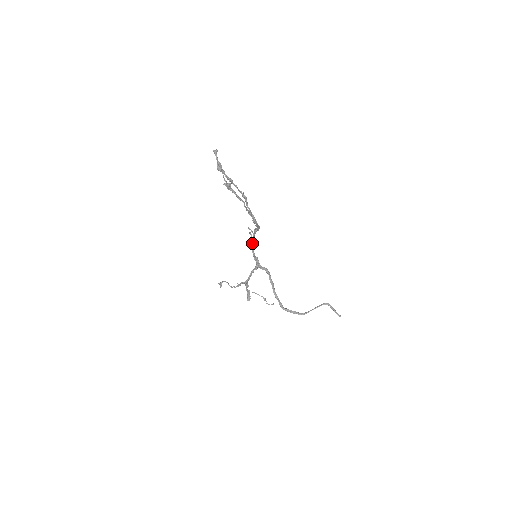
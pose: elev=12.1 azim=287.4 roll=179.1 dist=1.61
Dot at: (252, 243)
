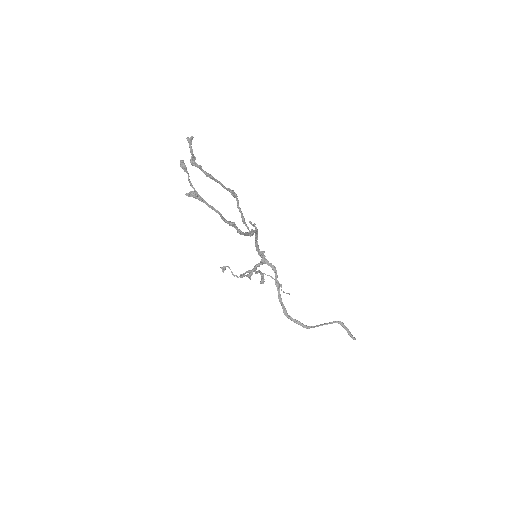
Dot at: (255, 238)
